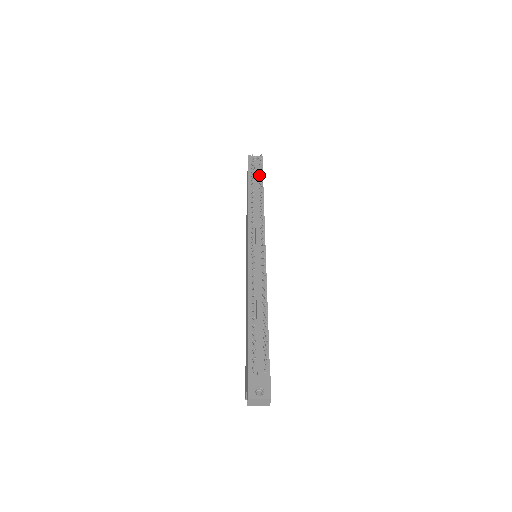
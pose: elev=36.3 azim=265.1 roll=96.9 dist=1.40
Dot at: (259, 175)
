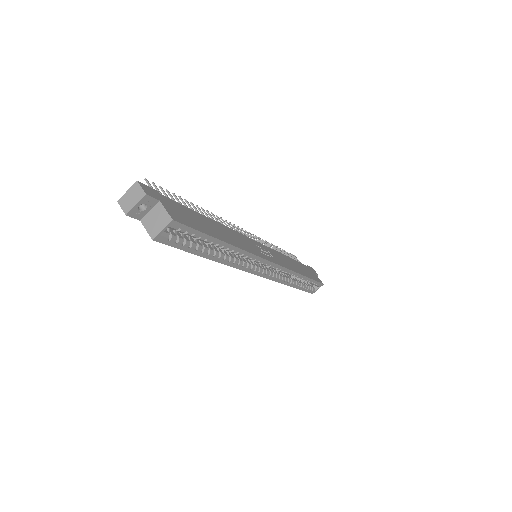
Dot at: occluded
